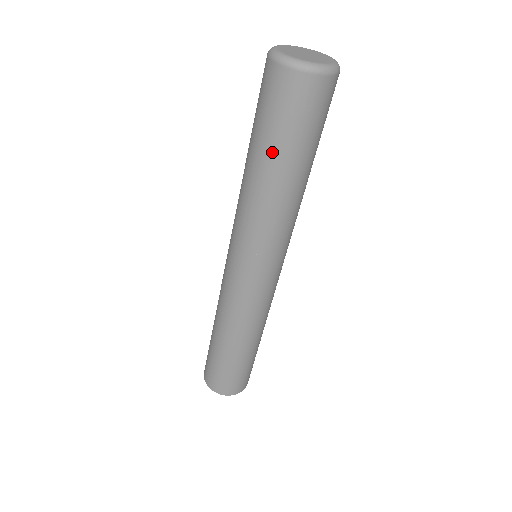
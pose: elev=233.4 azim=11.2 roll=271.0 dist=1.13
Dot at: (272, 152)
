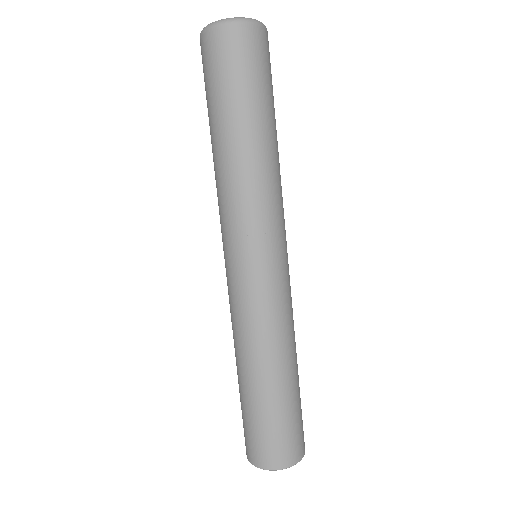
Dot at: (209, 117)
